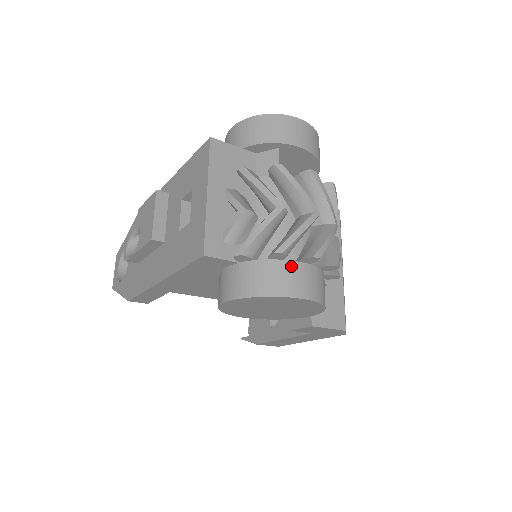
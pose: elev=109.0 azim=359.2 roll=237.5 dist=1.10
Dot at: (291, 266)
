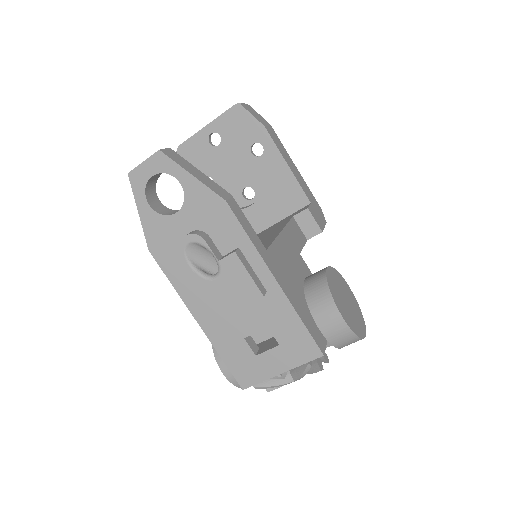
Dot at: occluded
